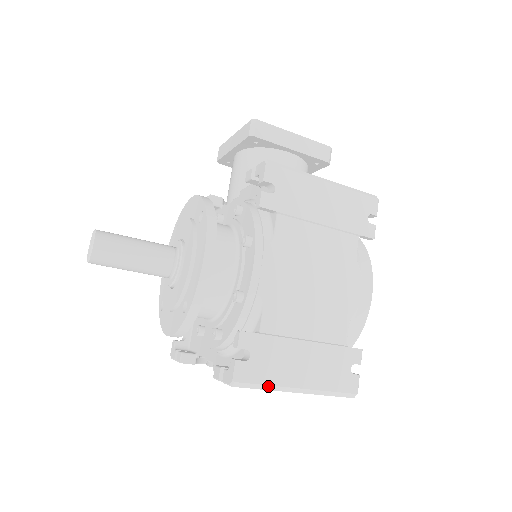
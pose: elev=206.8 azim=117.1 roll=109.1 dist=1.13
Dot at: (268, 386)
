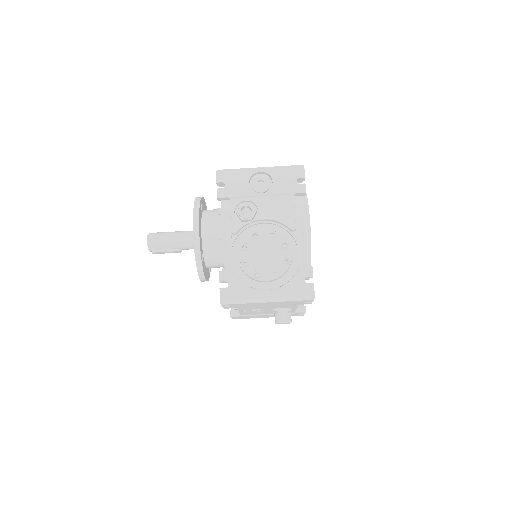
Dot at: (239, 169)
